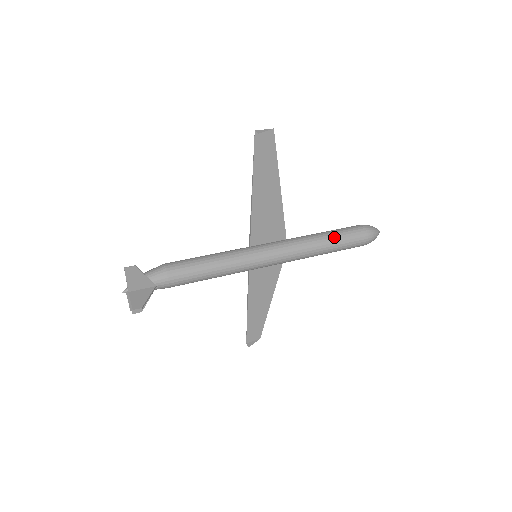
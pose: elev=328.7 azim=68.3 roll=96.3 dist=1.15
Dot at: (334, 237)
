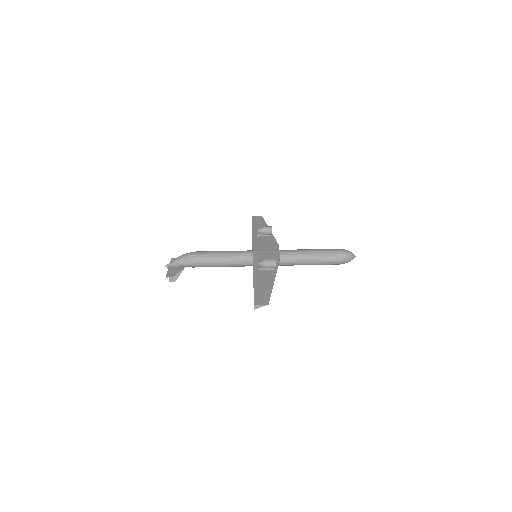
Dot at: (314, 264)
